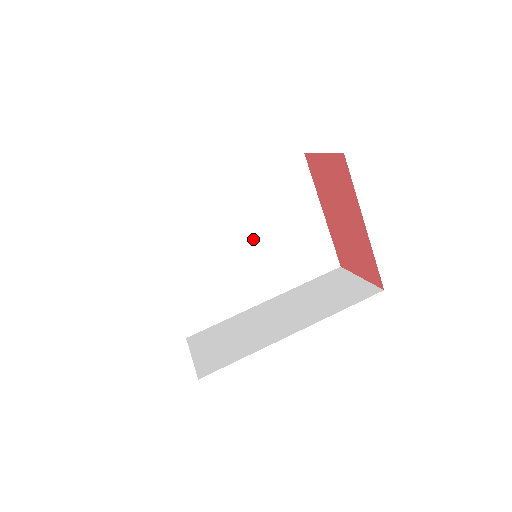
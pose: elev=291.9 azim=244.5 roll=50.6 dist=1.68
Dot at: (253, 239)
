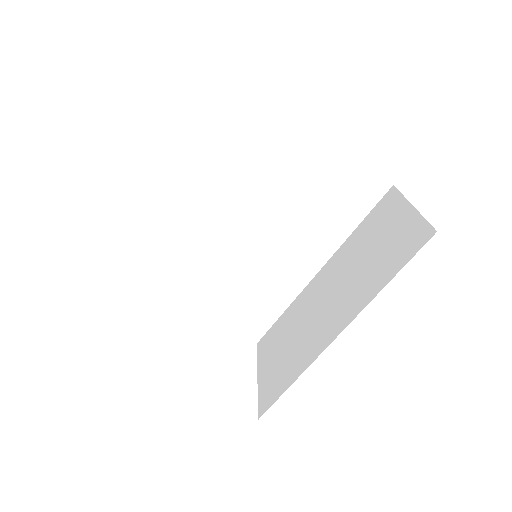
Dot at: (260, 218)
